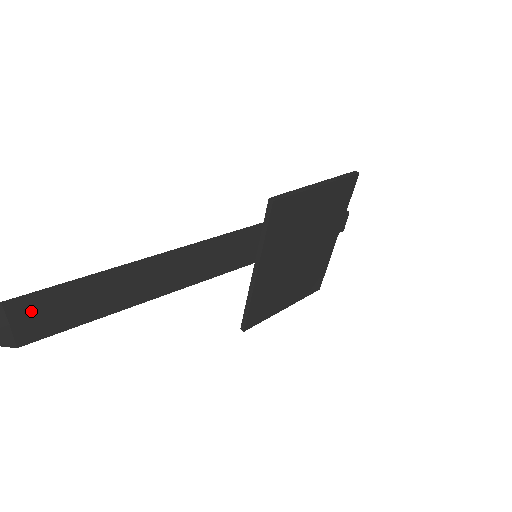
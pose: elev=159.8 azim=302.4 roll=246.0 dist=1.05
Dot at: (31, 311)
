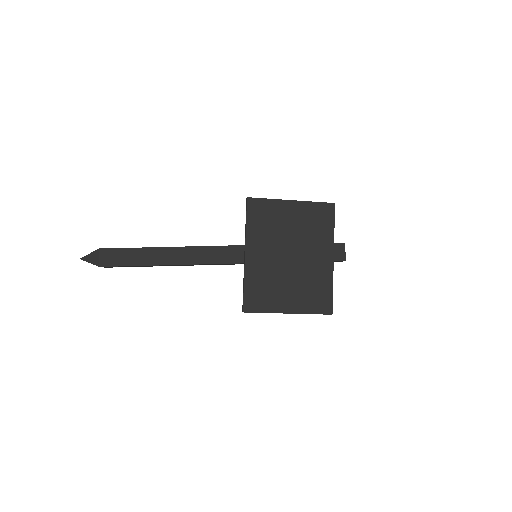
Dot at: (112, 248)
